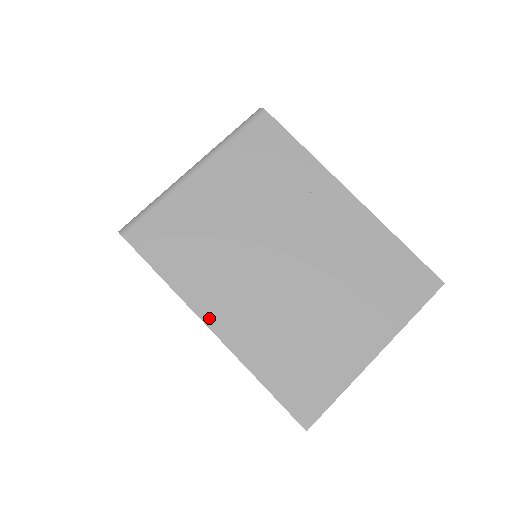
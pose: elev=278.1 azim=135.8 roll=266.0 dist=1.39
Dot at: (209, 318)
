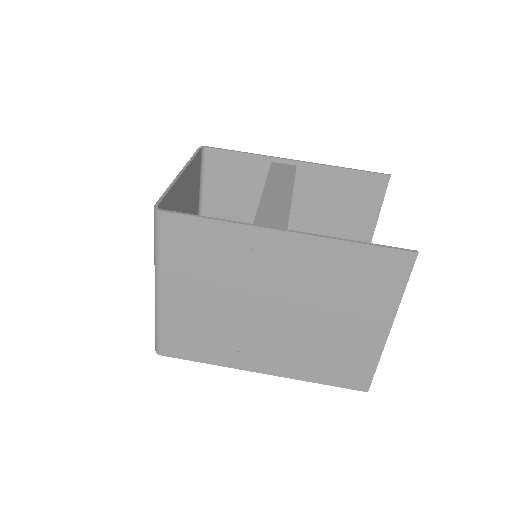
Dot at: (255, 368)
